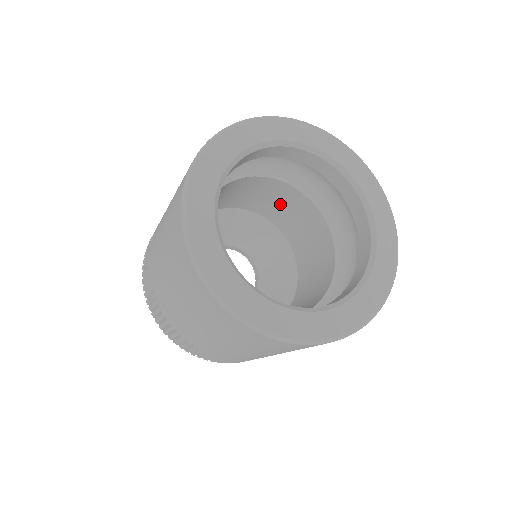
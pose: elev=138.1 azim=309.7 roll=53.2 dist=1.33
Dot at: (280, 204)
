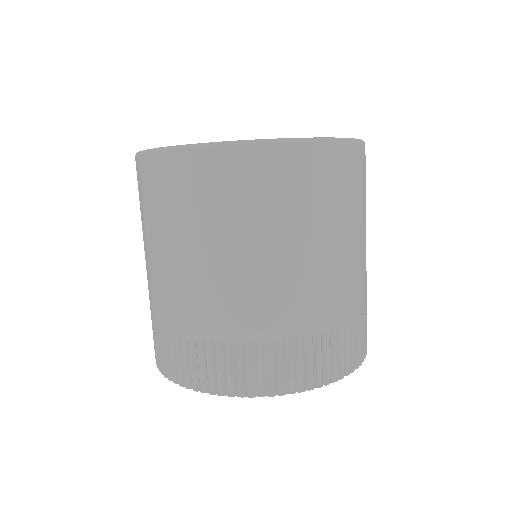
Dot at: occluded
